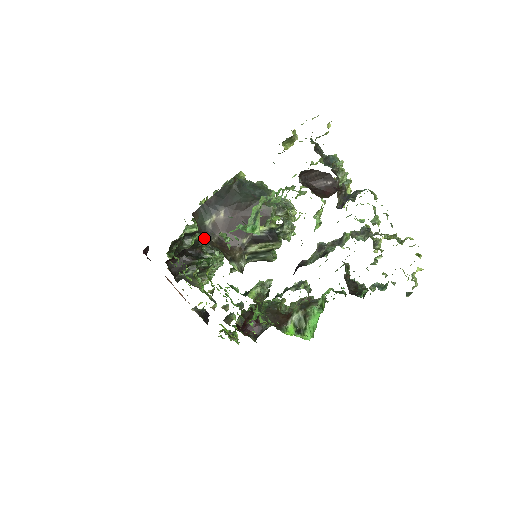
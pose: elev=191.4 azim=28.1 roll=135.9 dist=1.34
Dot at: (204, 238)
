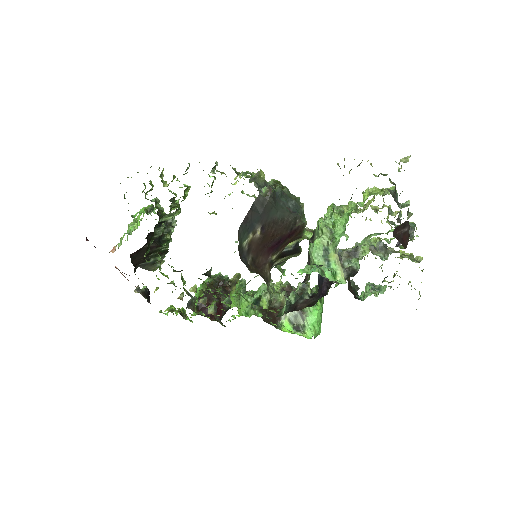
Dot at: (244, 263)
